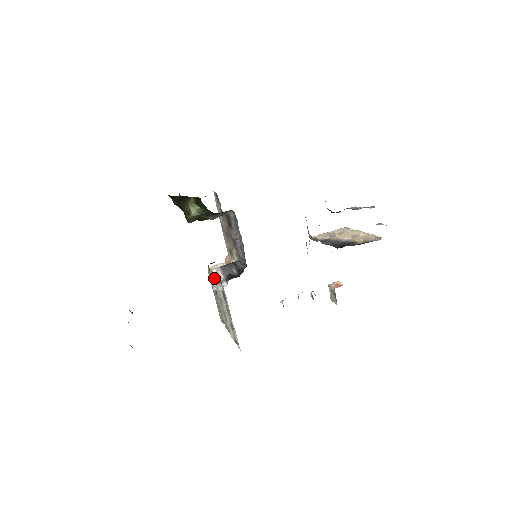
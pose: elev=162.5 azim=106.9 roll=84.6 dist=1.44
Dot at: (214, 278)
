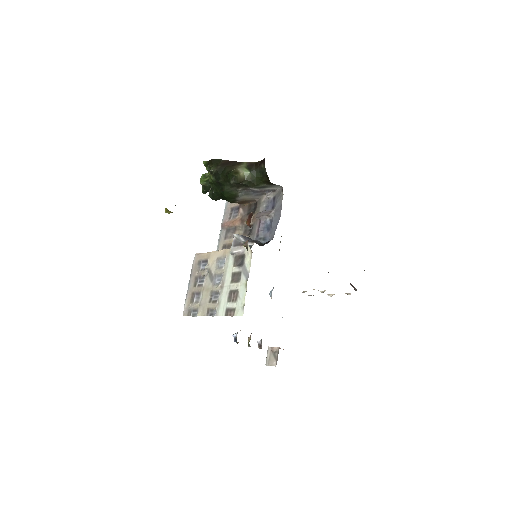
Dot at: occluded
